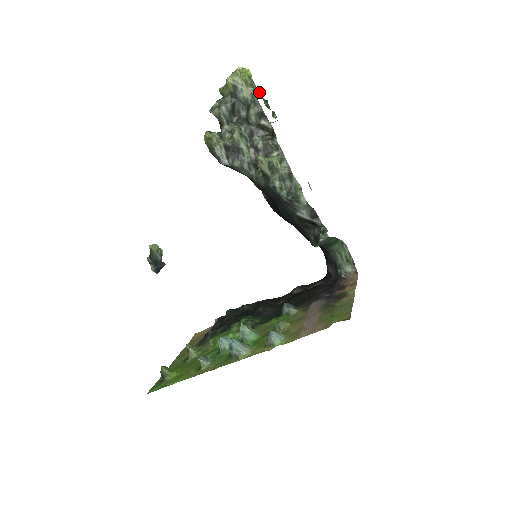
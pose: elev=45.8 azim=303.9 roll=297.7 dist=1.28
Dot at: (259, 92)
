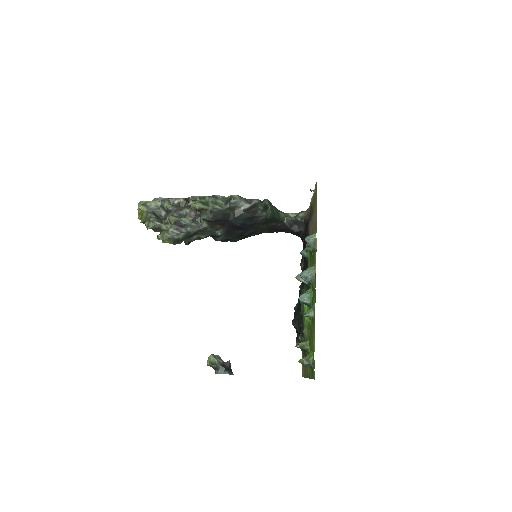
Dot at: occluded
